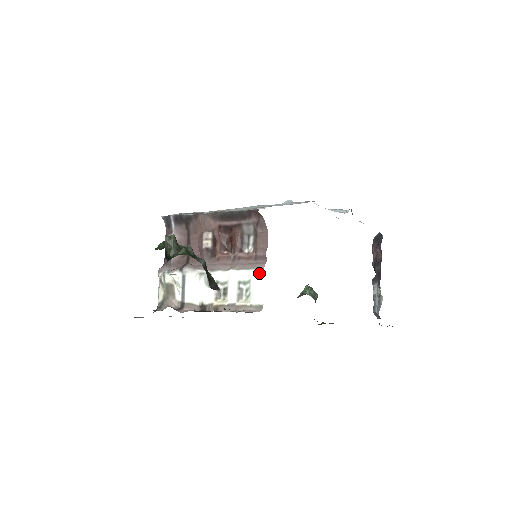
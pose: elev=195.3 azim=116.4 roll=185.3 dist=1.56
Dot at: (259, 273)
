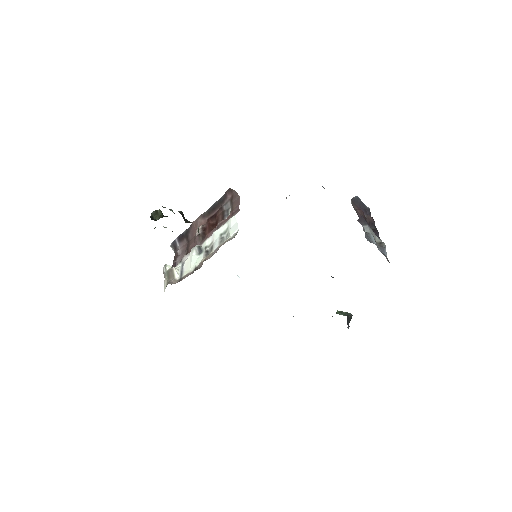
Dot at: (233, 216)
